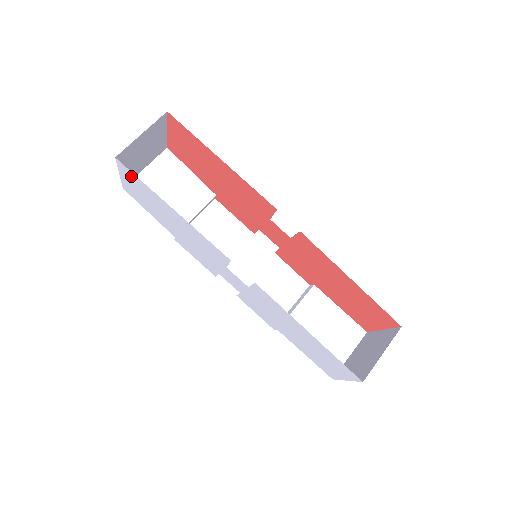
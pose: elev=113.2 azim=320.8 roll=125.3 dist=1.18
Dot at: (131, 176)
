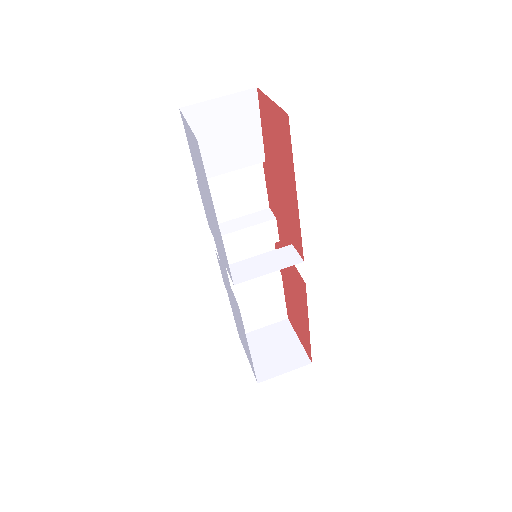
Dot at: (200, 156)
